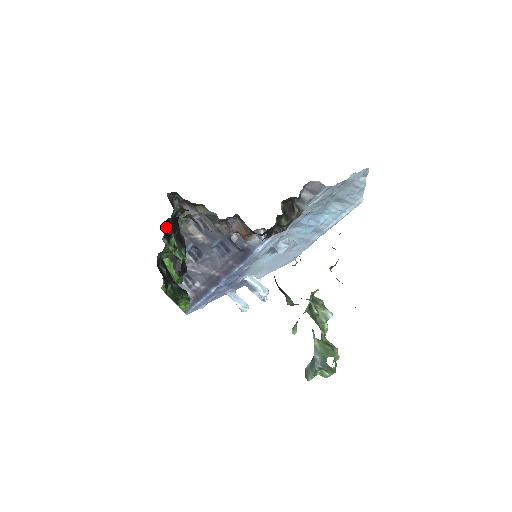
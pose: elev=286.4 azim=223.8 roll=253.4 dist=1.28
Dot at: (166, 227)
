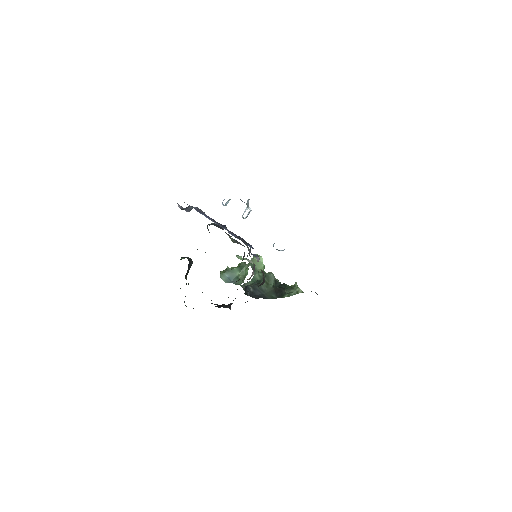
Dot at: occluded
